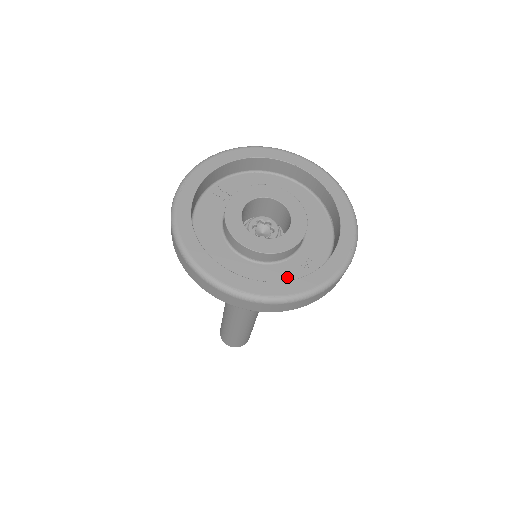
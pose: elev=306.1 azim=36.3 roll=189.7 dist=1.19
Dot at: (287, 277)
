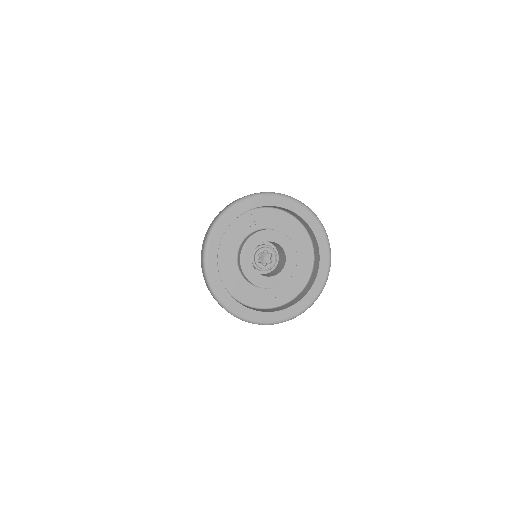
Dot at: (261, 300)
